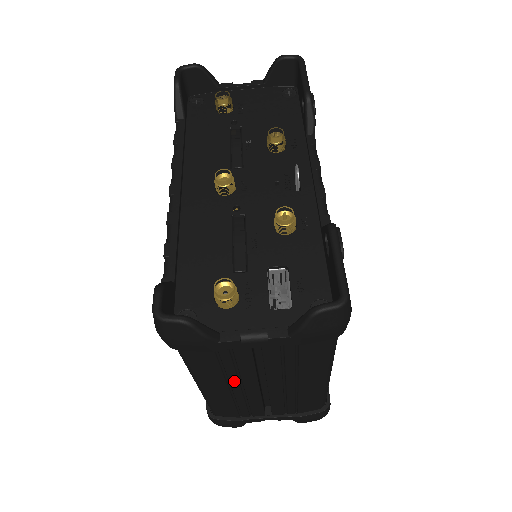
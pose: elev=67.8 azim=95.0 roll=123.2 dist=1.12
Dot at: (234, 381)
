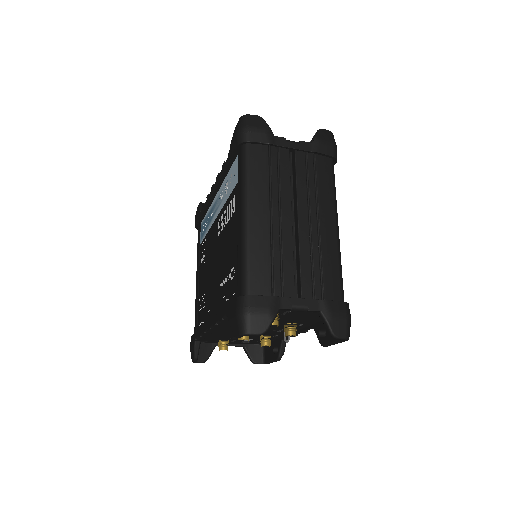
Dot at: occluded
